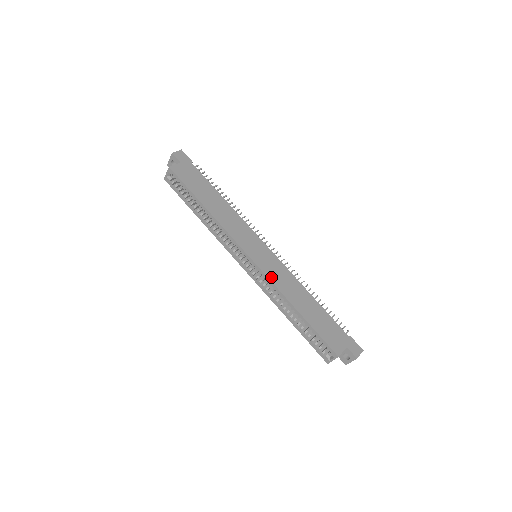
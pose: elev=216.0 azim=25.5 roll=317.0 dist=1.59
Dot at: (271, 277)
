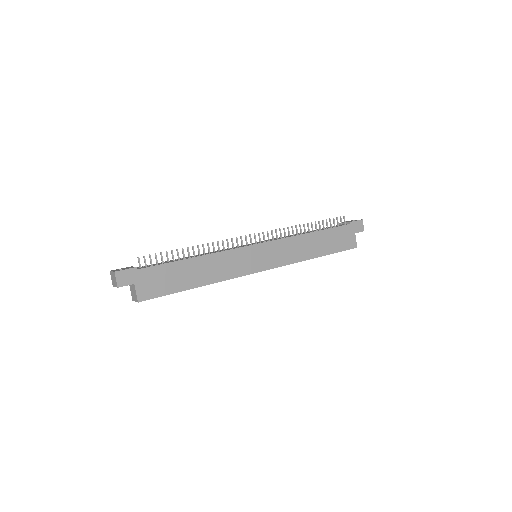
Dot at: (285, 262)
